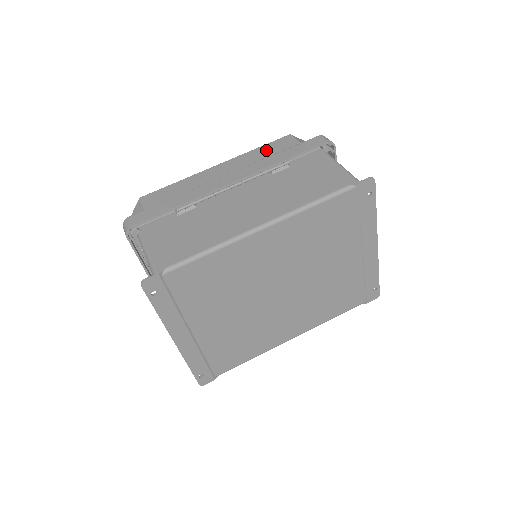
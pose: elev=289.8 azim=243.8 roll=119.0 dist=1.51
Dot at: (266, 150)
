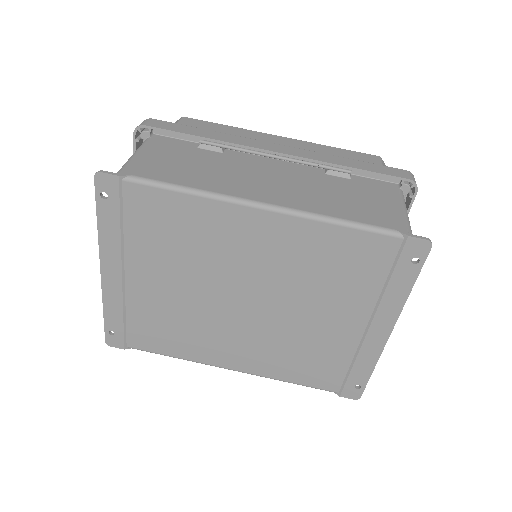
Dot at: (341, 153)
